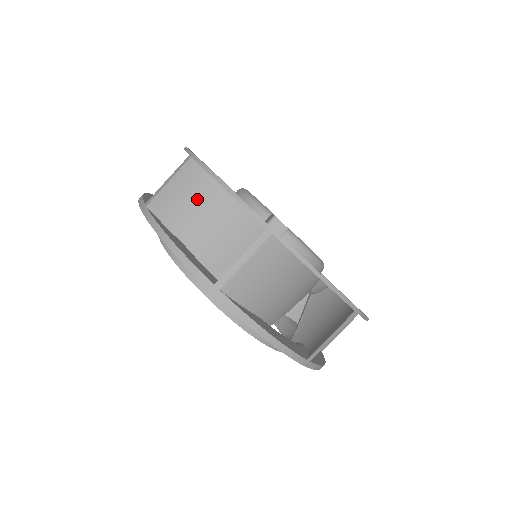
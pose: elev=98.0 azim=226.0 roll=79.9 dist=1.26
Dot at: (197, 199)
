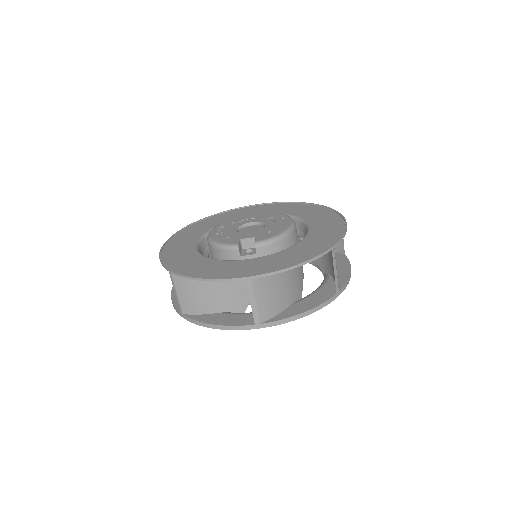
Dot at: (199, 289)
